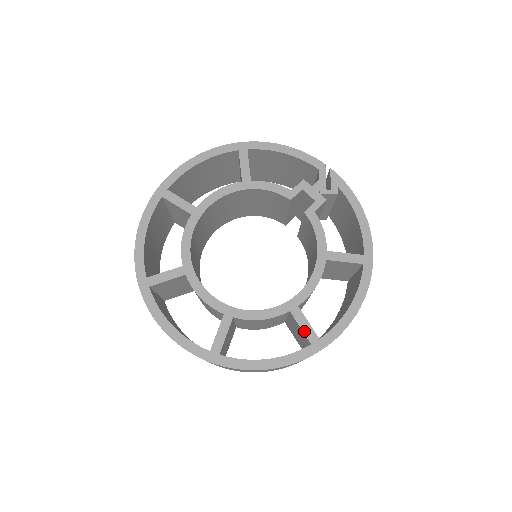
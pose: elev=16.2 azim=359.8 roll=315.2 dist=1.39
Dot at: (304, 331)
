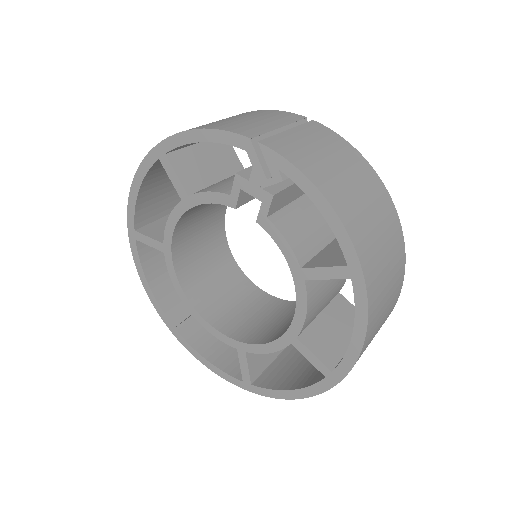
Dot at: (313, 364)
